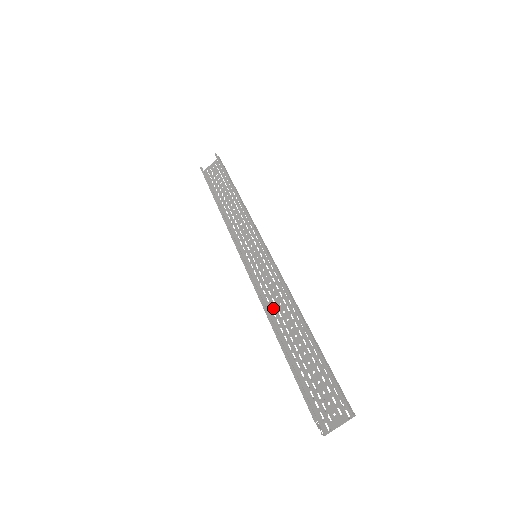
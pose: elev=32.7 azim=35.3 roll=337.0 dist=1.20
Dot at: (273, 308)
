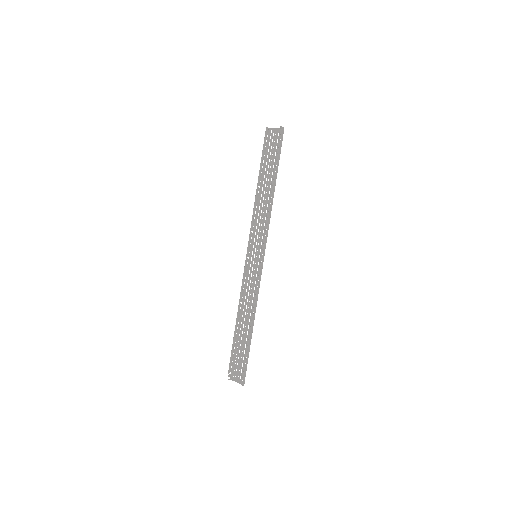
Dot at: (246, 299)
